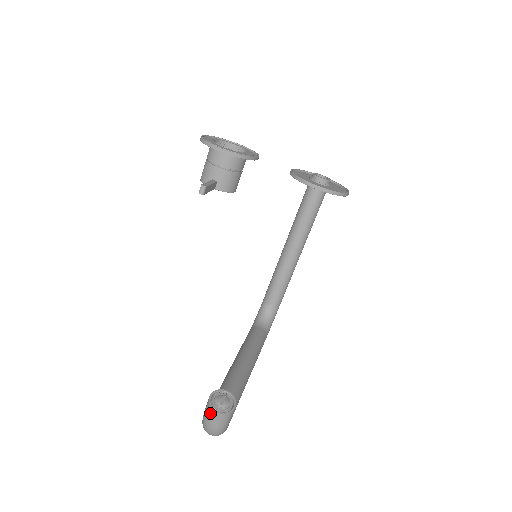
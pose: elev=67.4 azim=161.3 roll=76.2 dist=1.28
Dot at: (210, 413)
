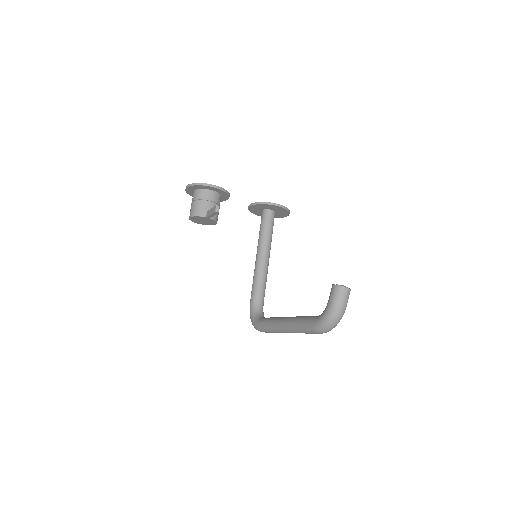
Dot at: (341, 293)
